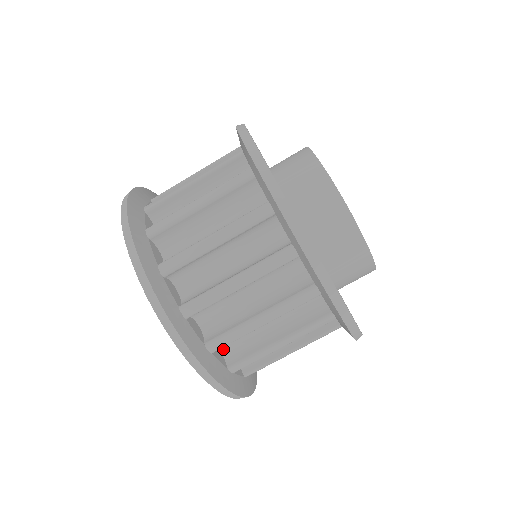
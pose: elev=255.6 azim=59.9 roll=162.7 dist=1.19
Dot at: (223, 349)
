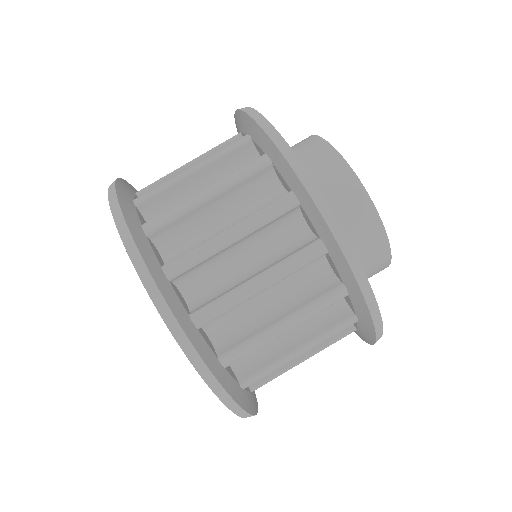
Dot at: (168, 260)
